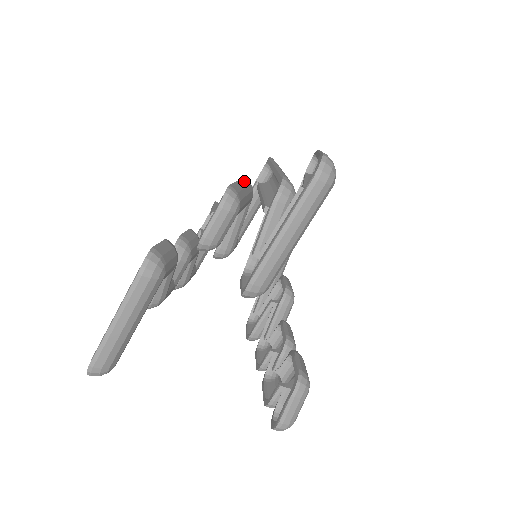
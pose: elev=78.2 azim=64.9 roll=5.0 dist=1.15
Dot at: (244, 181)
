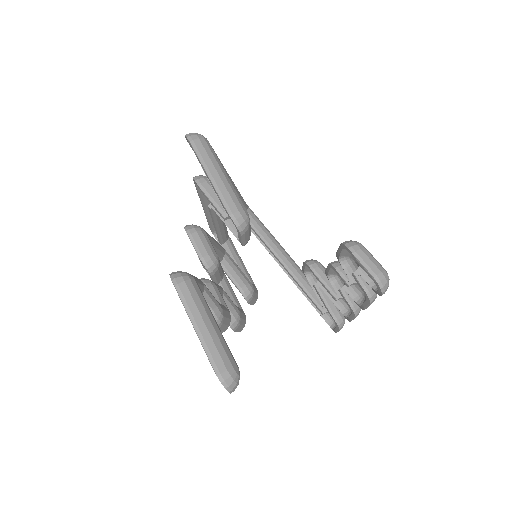
Dot at: occluded
